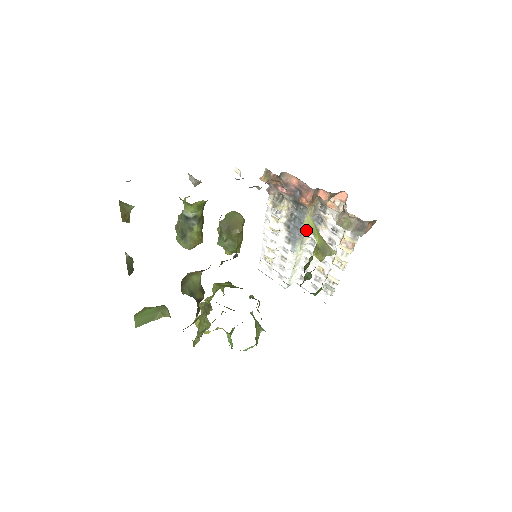
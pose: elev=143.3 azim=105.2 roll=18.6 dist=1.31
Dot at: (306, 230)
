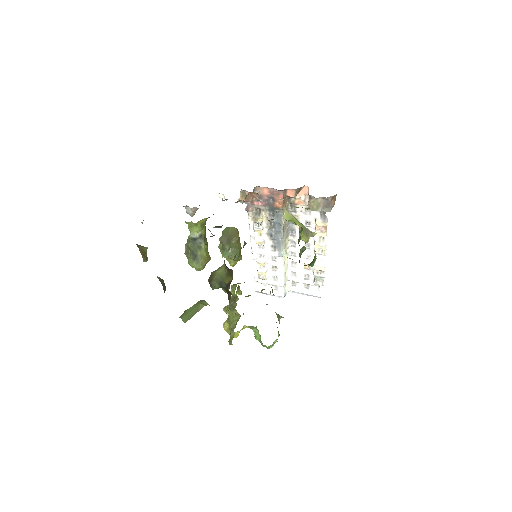
Dot at: (285, 233)
